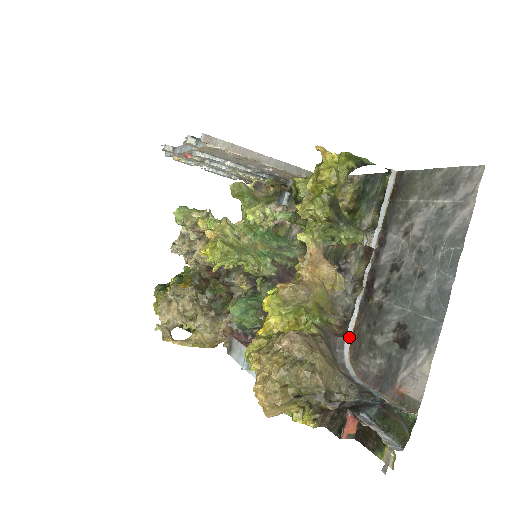
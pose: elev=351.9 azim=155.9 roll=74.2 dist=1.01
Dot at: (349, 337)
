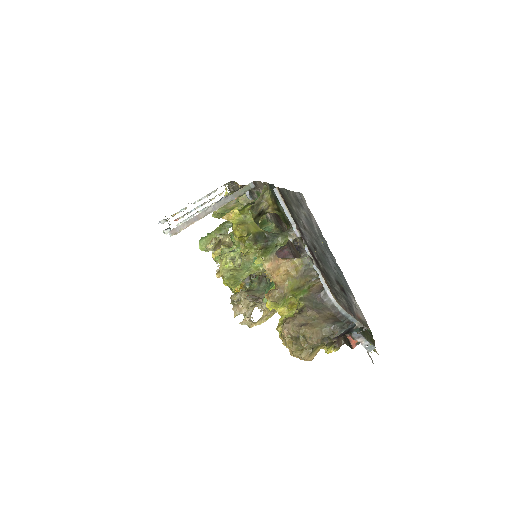
Dot at: (327, 288)
